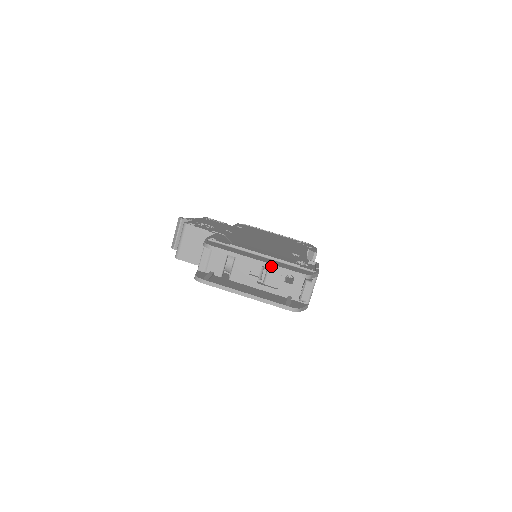
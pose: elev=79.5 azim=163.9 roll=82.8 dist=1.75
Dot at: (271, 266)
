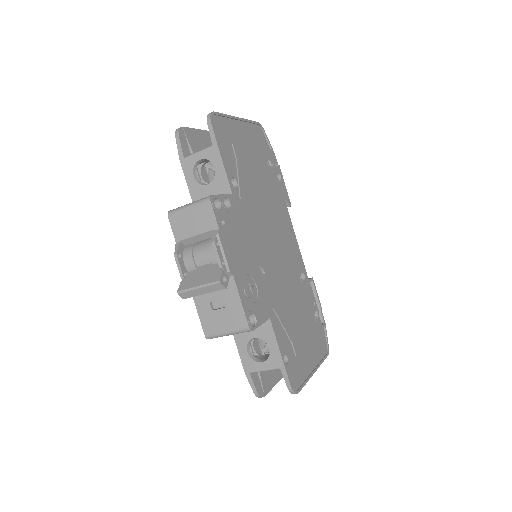
Dot at: (318, 367)
